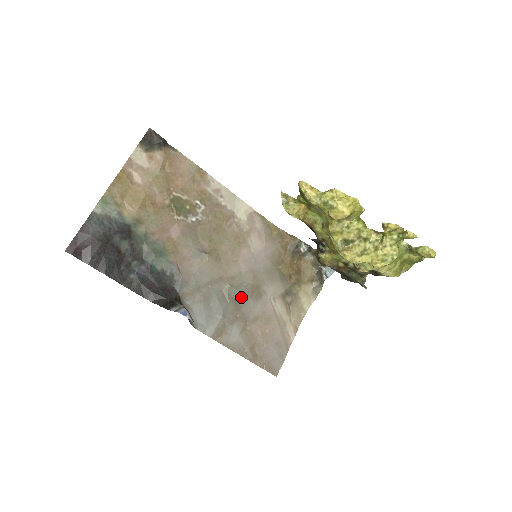
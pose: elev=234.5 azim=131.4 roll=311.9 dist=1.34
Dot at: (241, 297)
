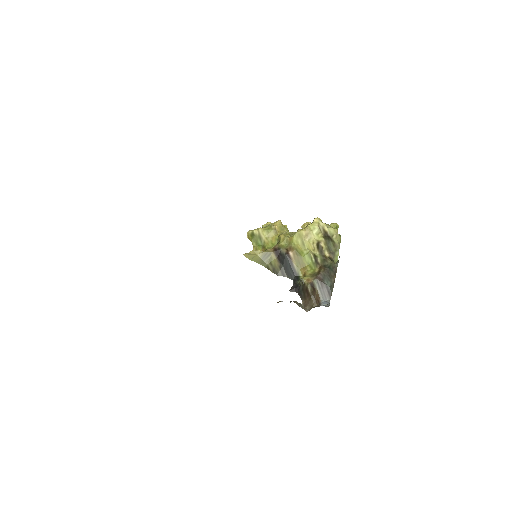
Dot at: occluded
